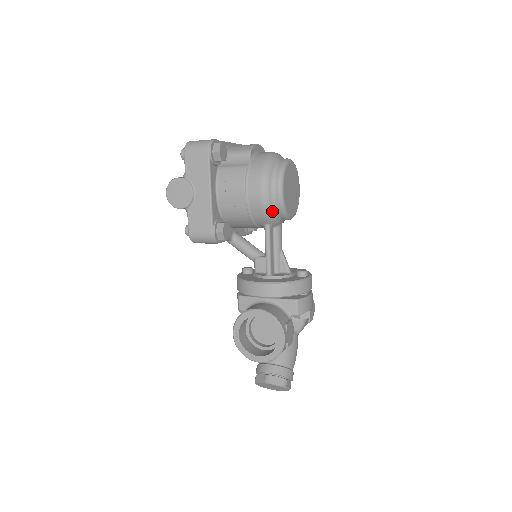
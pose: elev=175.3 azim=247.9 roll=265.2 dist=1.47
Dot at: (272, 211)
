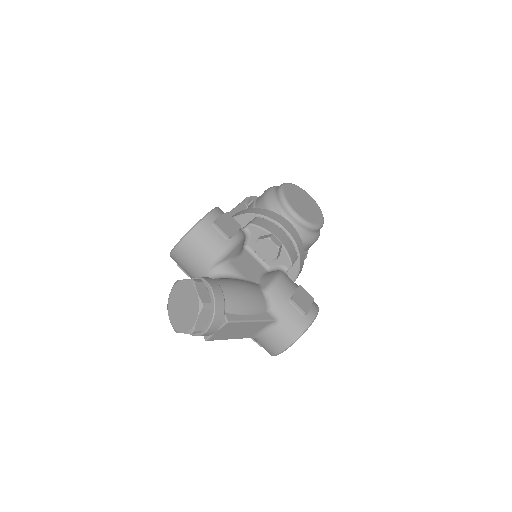
Dot at: (272, 198)
